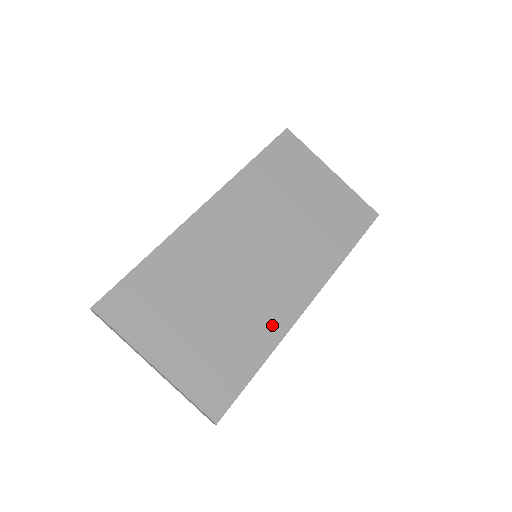
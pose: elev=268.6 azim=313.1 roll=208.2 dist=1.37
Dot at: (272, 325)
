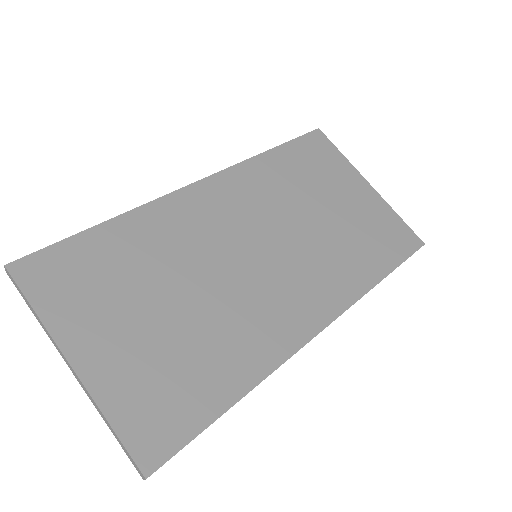
Dot at: (263, 347)
